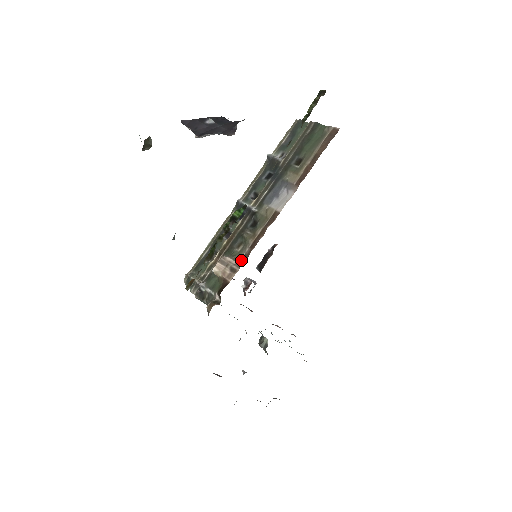
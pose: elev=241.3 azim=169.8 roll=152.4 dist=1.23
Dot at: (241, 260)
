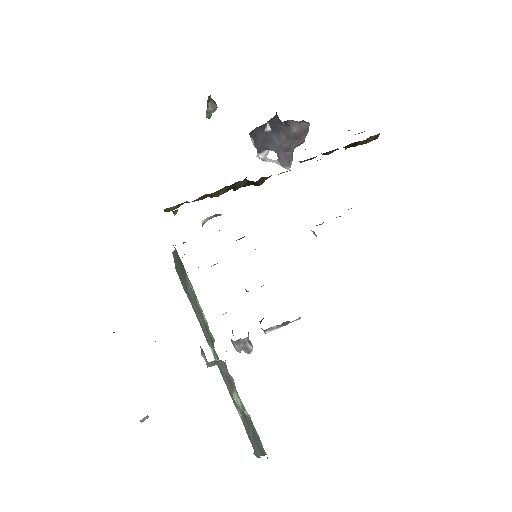
Dot at: occluded
